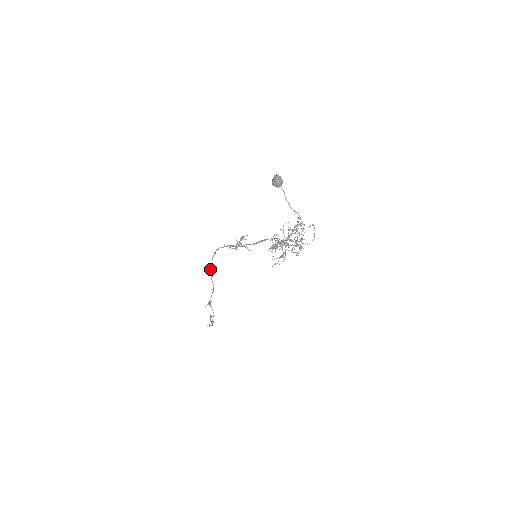
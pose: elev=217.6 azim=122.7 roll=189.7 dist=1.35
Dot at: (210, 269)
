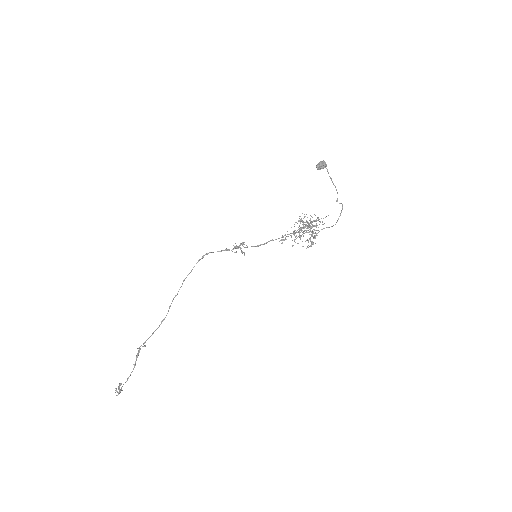
Dot at: (184, 279)
